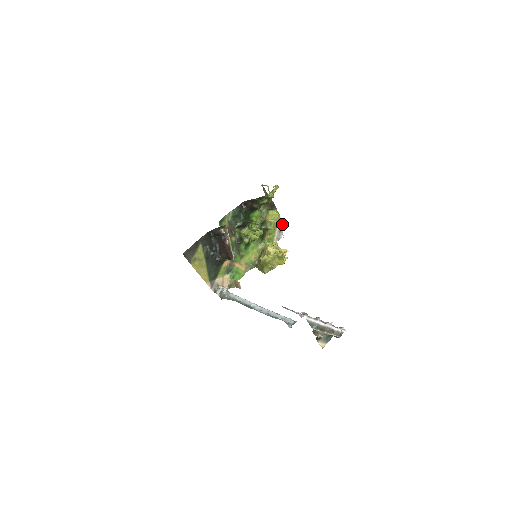
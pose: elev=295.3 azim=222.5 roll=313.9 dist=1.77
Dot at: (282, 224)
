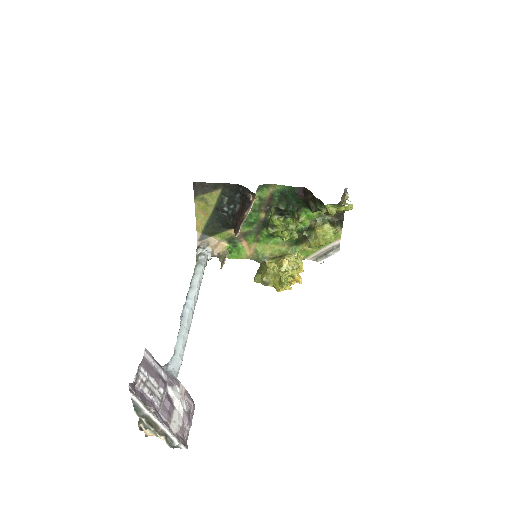
Dot at: (335, 249)
